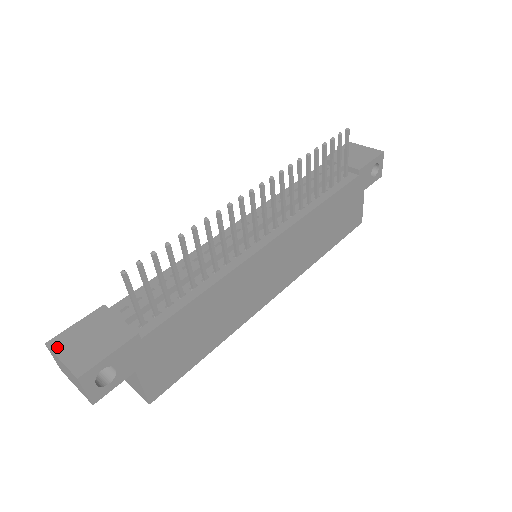
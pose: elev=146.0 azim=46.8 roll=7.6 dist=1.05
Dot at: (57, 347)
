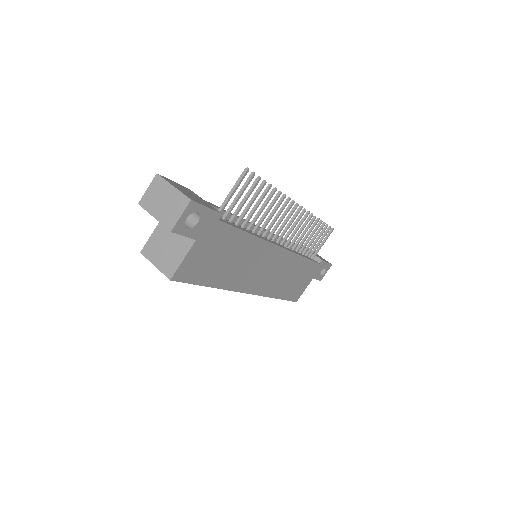
Dot at: (168, 180)
